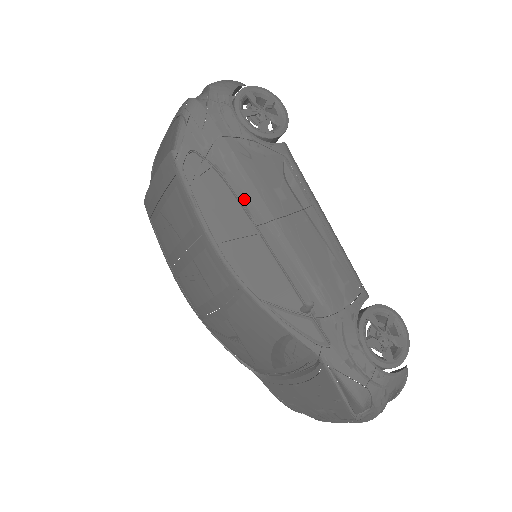
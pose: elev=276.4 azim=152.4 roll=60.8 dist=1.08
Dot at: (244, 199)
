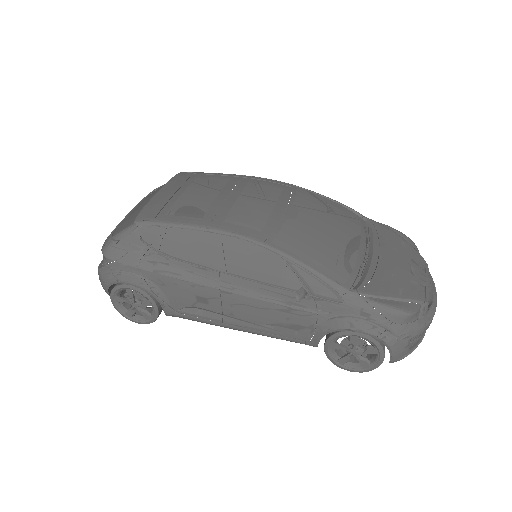
Dot at: occluded
